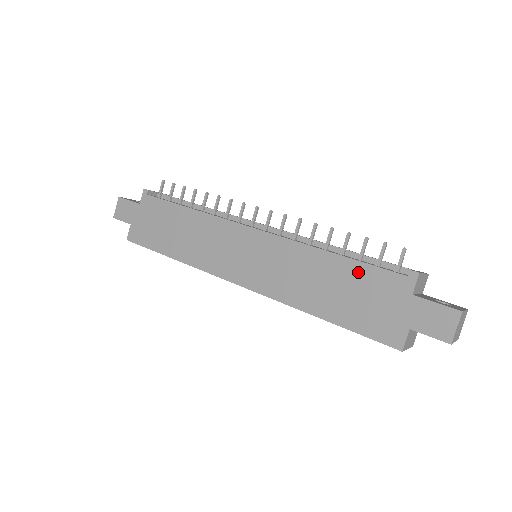
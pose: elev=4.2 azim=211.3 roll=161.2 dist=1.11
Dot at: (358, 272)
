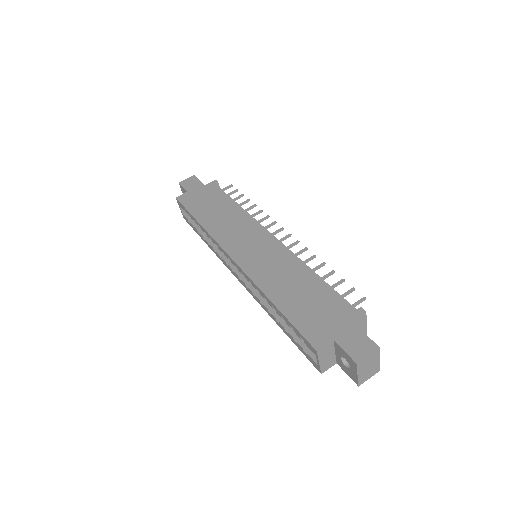
Dot at: (324, 291)
